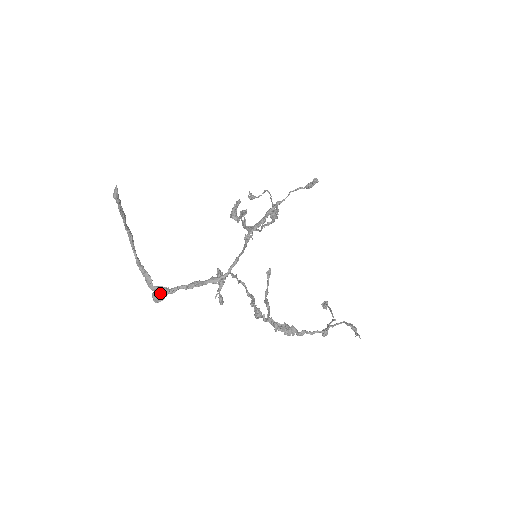
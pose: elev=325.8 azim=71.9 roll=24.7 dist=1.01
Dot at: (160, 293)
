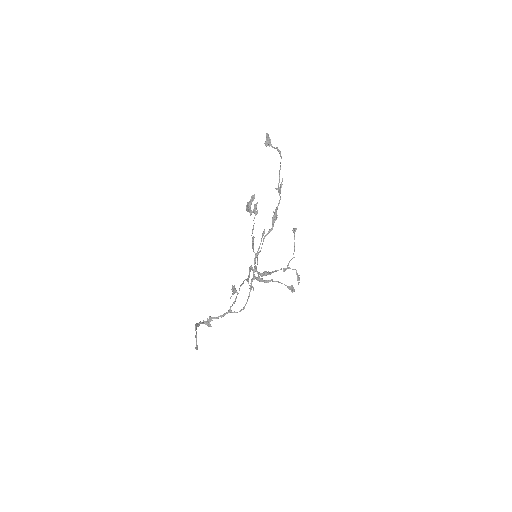
Dot at: occluded
